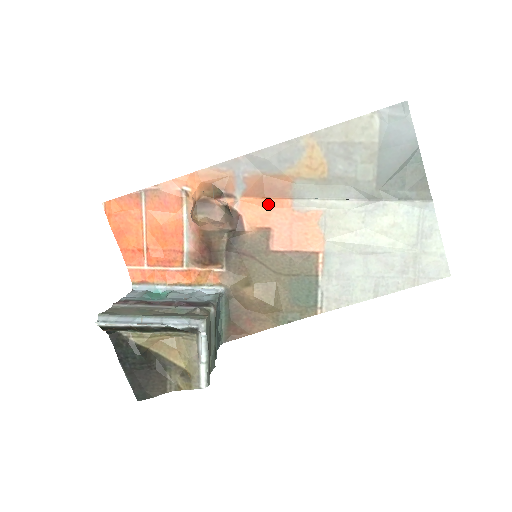
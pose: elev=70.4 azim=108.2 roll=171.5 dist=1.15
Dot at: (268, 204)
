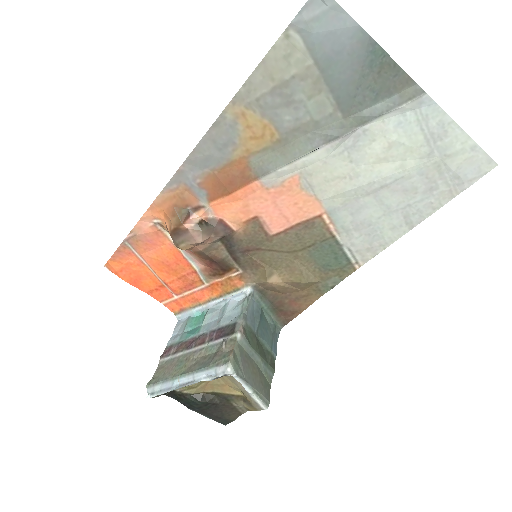
Dot at: (238, 197)
